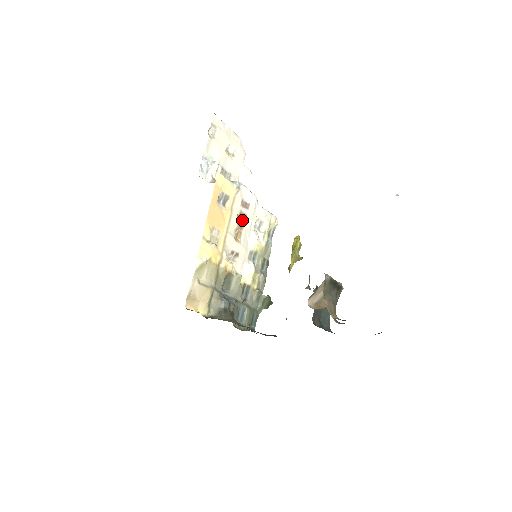
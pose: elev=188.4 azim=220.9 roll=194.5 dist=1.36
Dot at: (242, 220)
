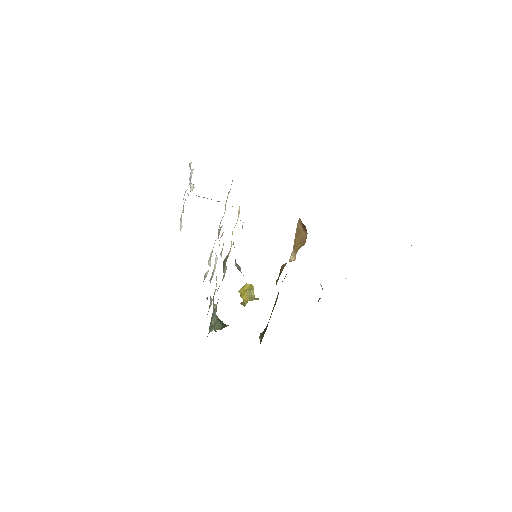
Dot at: (218, 235)
